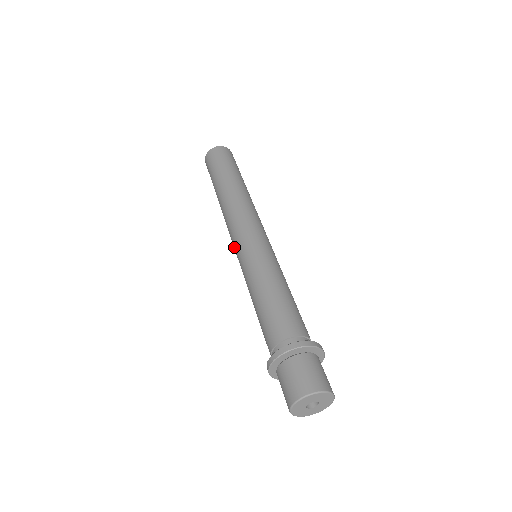
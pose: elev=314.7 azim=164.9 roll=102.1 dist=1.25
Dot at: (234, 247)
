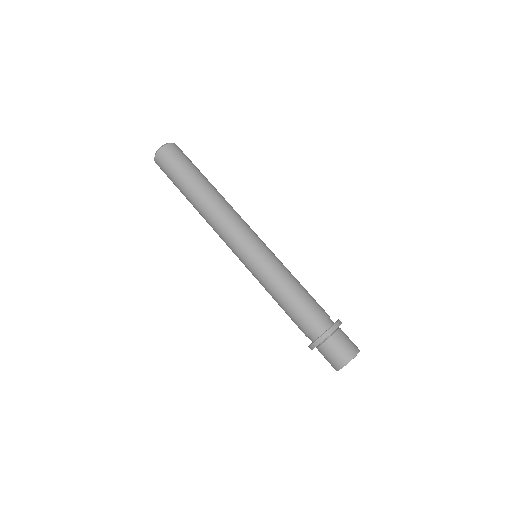
Dot at: (239, 248)
